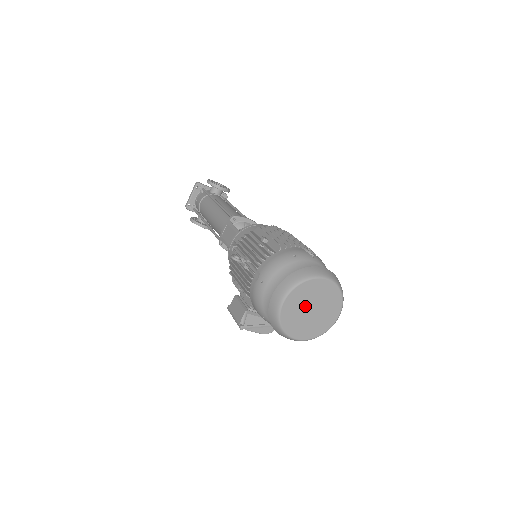
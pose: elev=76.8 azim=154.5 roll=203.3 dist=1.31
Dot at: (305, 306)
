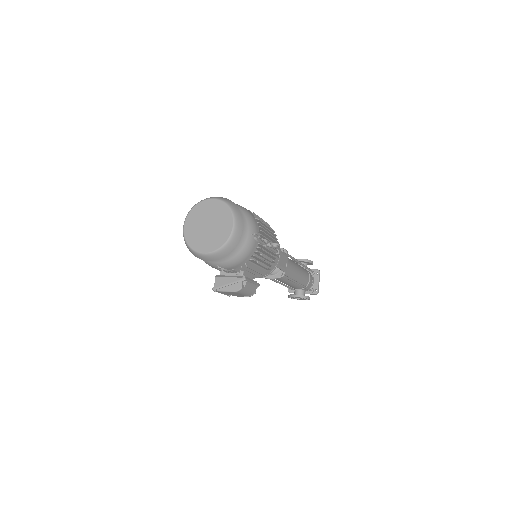
Dot at: (201, 224)
